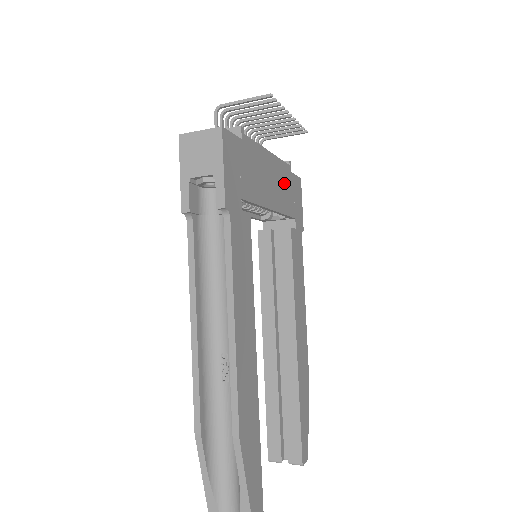
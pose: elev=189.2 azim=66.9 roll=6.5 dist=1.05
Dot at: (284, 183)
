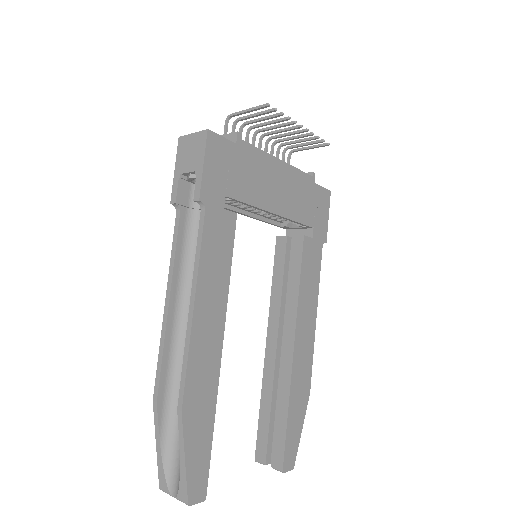
Dot at: (300, 192)
